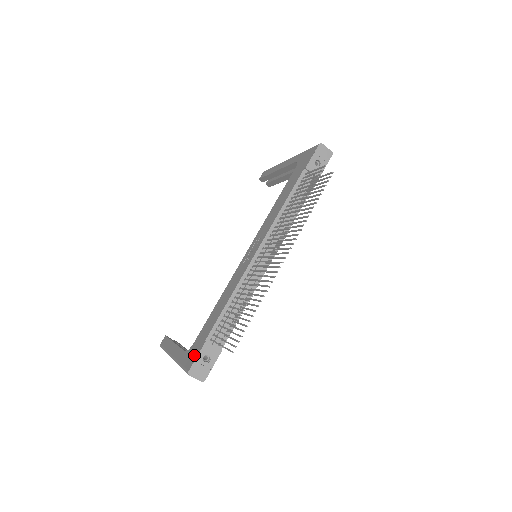
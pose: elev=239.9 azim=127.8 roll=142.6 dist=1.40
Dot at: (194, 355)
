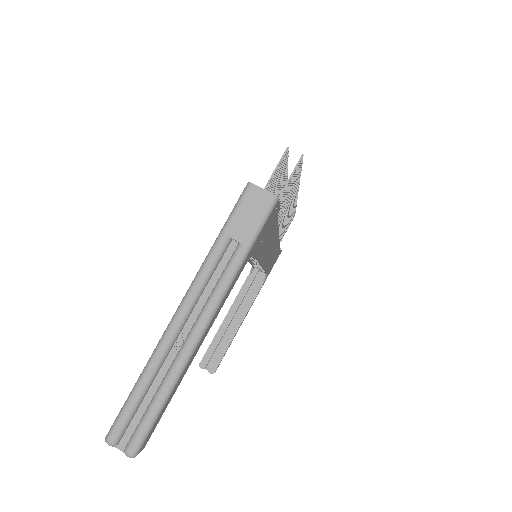
Dot at: occluded
